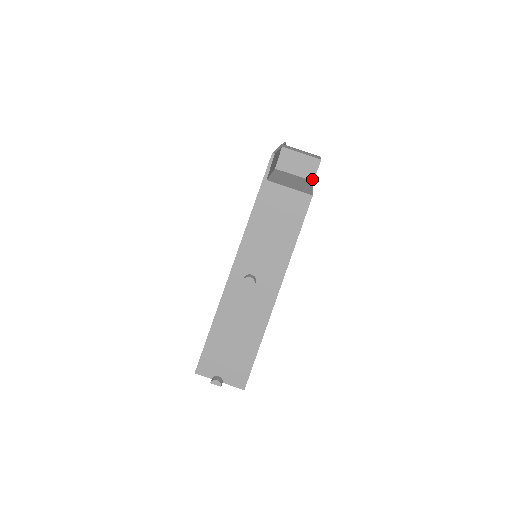
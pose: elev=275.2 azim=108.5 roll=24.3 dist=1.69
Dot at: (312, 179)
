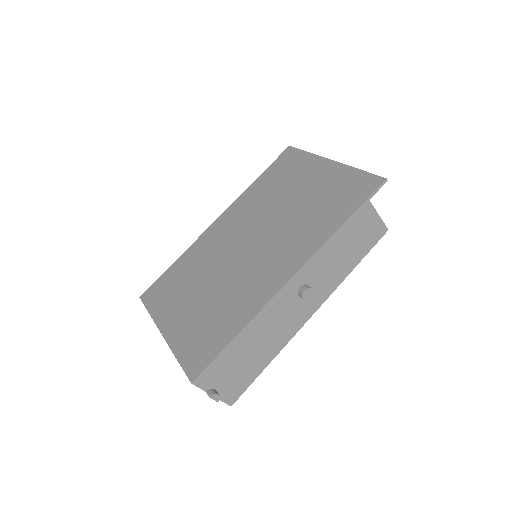
Dot at: occluded
